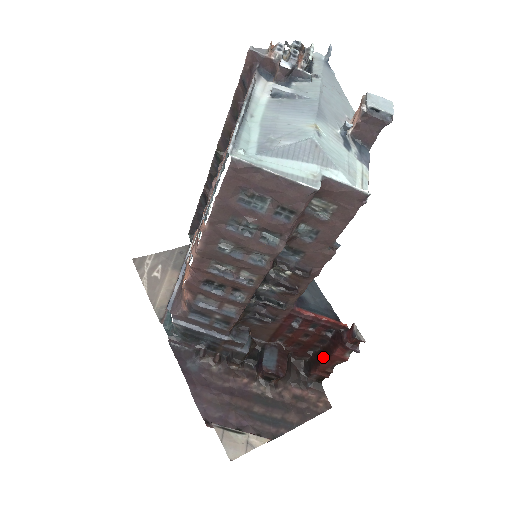
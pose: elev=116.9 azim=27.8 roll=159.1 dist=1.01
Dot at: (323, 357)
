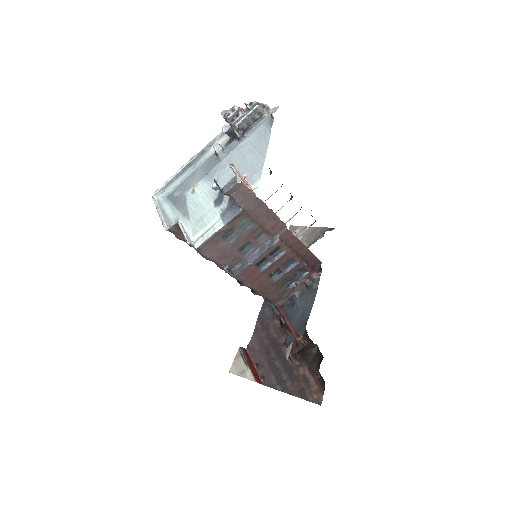
Dot at: occluded
